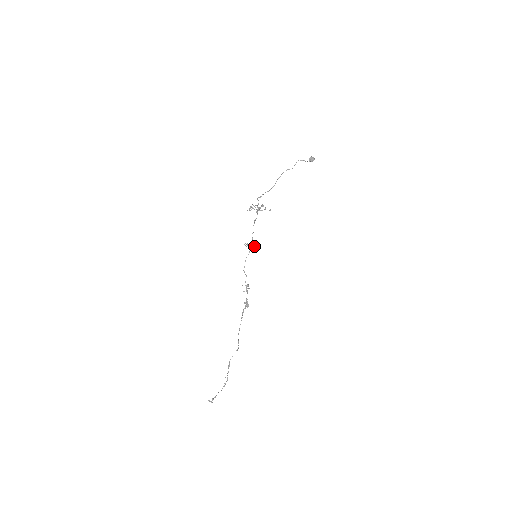
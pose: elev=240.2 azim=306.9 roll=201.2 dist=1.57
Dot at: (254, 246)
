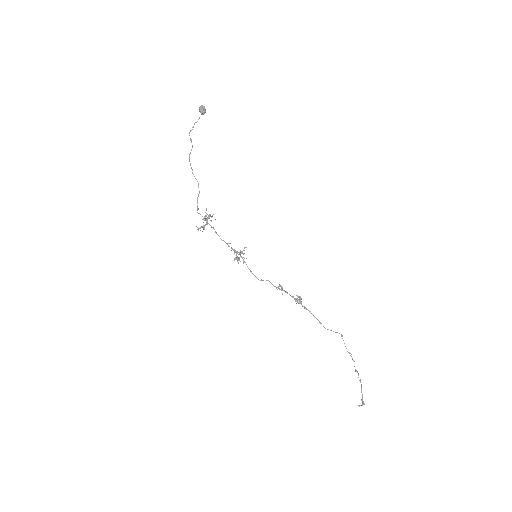
Dot at: occluded
